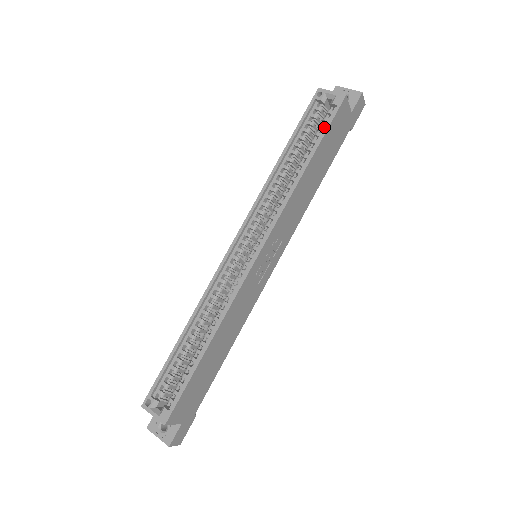
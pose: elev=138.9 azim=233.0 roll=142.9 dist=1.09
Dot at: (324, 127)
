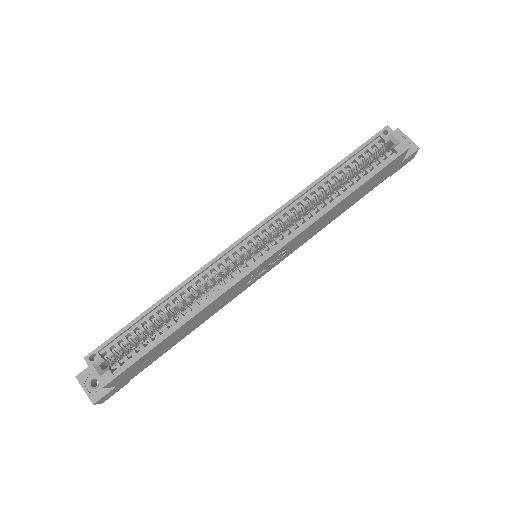
Dot at: (376, 167)
